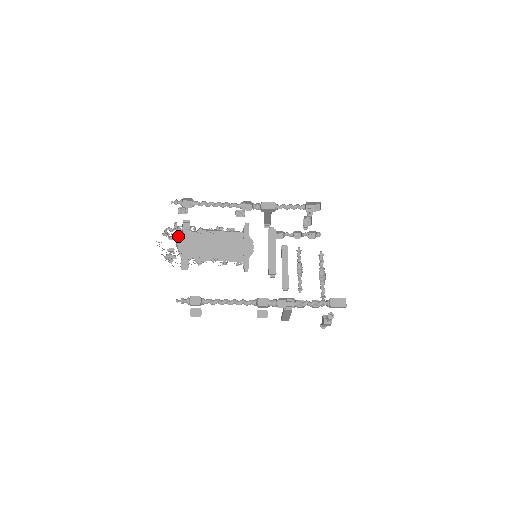
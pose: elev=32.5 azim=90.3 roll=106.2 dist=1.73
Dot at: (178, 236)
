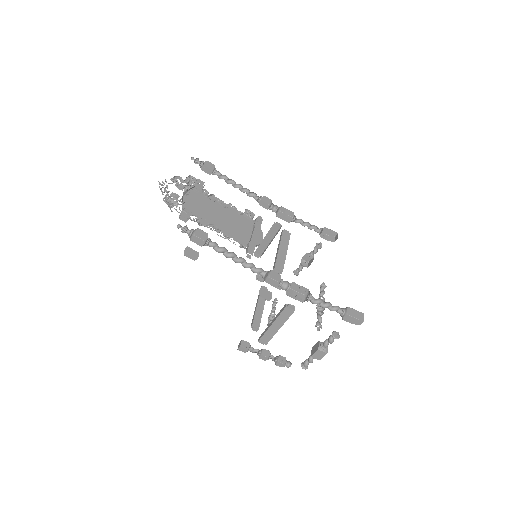
Dot at: (187, 189)
